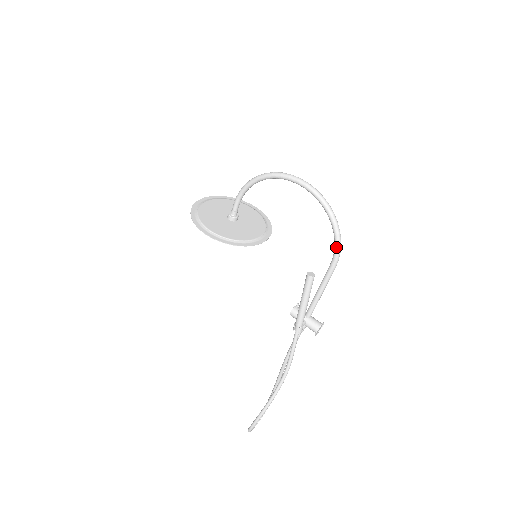
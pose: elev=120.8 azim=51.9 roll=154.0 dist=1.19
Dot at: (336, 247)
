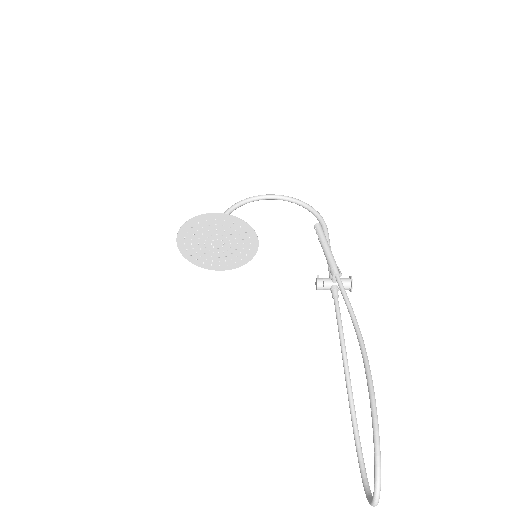
Dot at: (319, 216)
